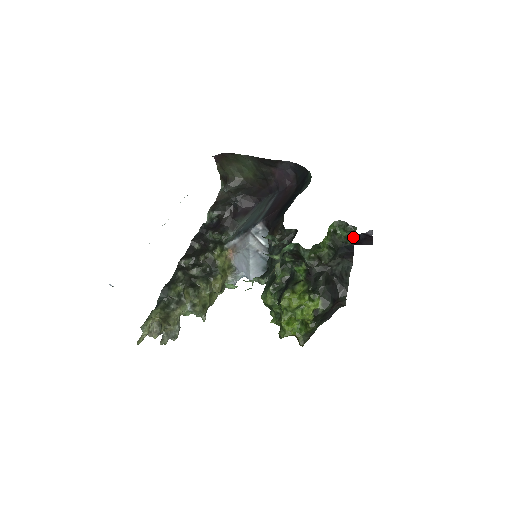
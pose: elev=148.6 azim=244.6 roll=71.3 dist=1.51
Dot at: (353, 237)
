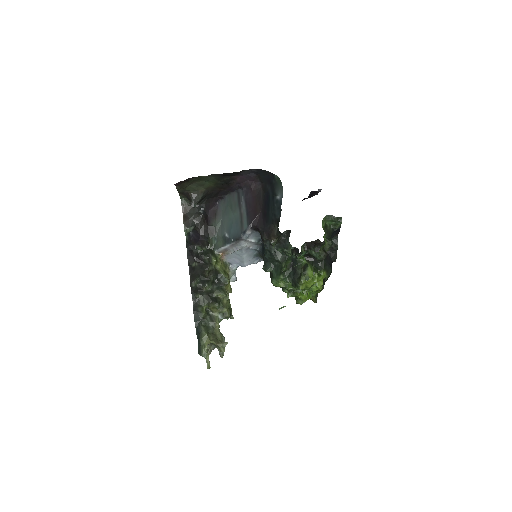
Dot at: (340, 224)
